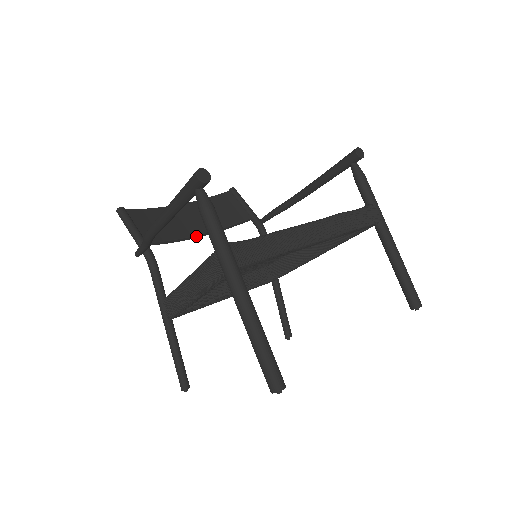
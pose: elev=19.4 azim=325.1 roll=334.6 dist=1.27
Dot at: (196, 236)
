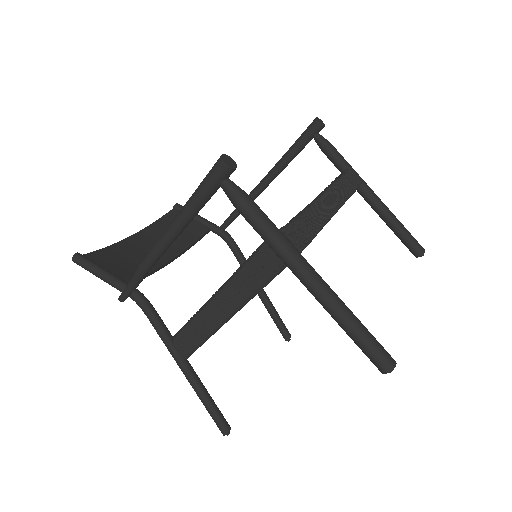
Dot at: (168, 262)
